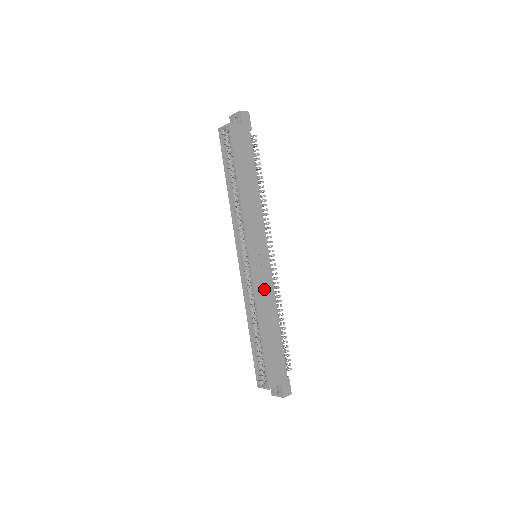
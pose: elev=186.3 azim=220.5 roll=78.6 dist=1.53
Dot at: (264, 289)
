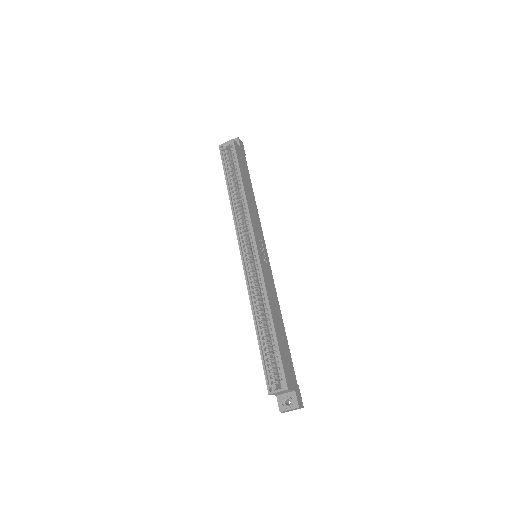
Dot at: (269, 284)
